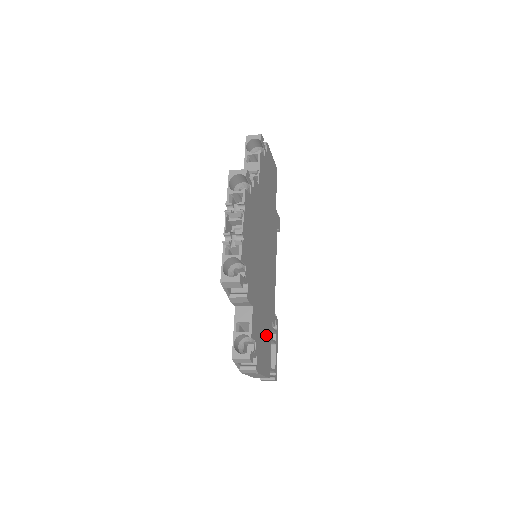
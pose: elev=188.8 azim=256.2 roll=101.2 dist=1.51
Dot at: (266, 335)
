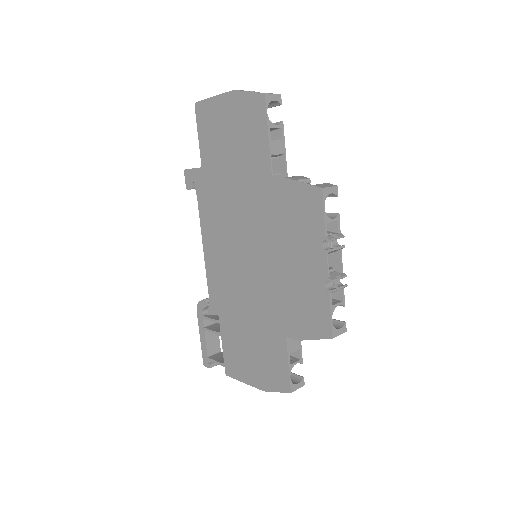
Dot at: occluded
